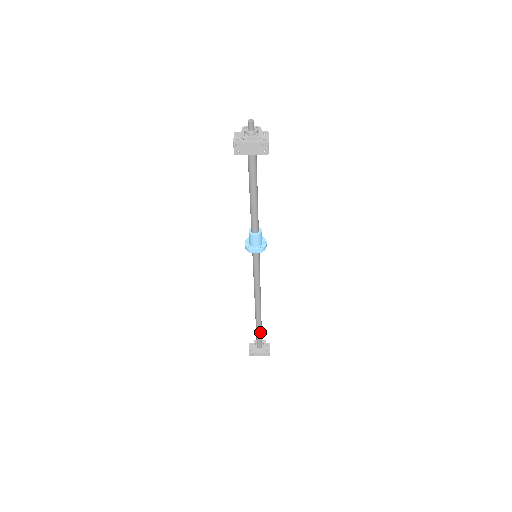
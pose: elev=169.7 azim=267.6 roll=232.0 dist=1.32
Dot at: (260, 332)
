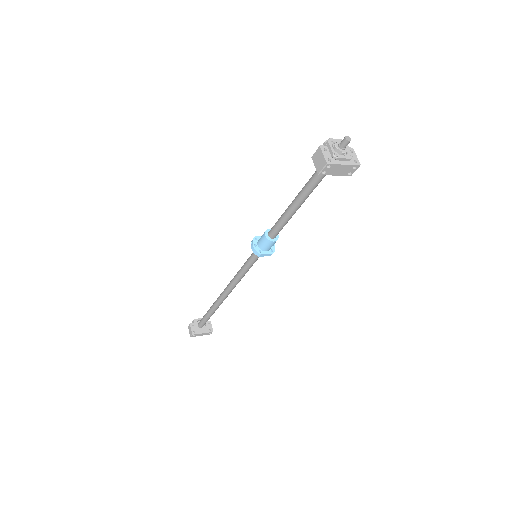
Dot at: (211, 315)
